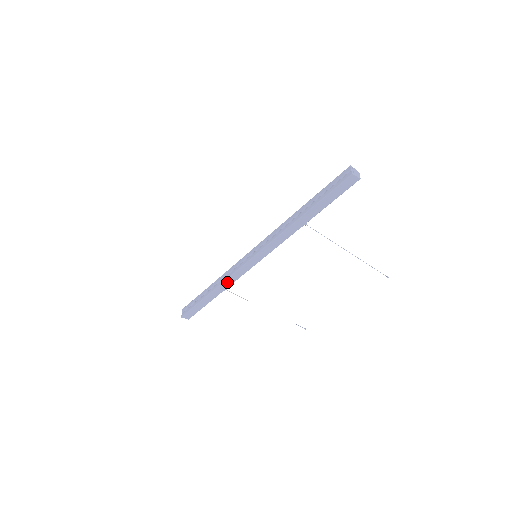
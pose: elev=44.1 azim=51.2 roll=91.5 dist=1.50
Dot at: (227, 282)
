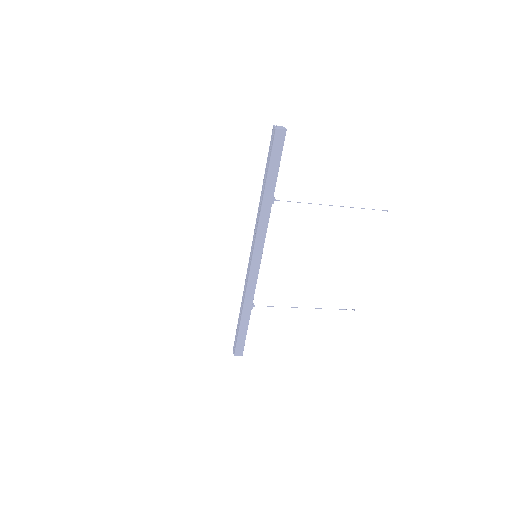
Dot at: (248, 296)
